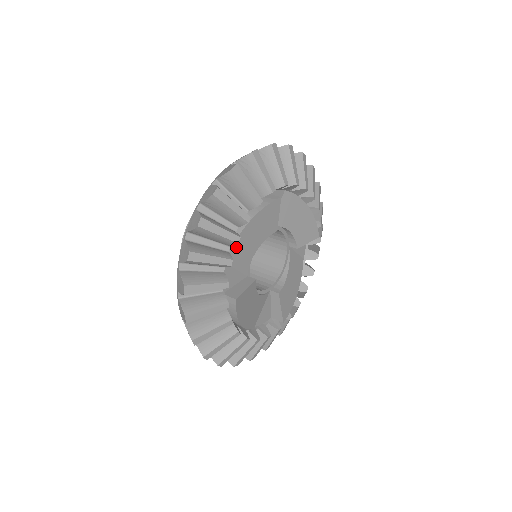
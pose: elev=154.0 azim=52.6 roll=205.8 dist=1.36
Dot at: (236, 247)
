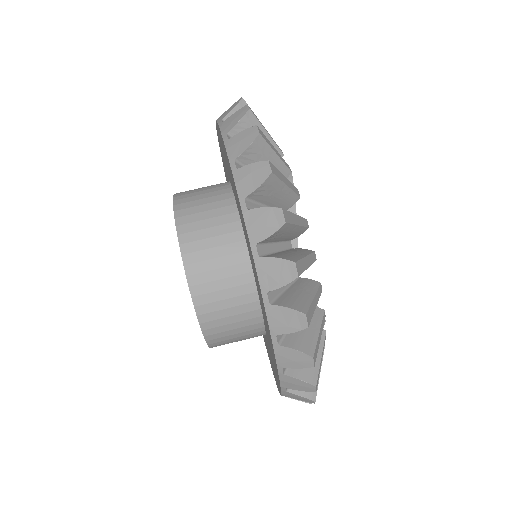
Dot at: occluded
